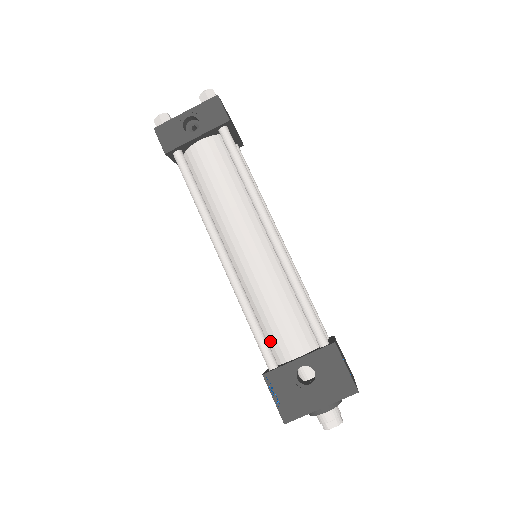
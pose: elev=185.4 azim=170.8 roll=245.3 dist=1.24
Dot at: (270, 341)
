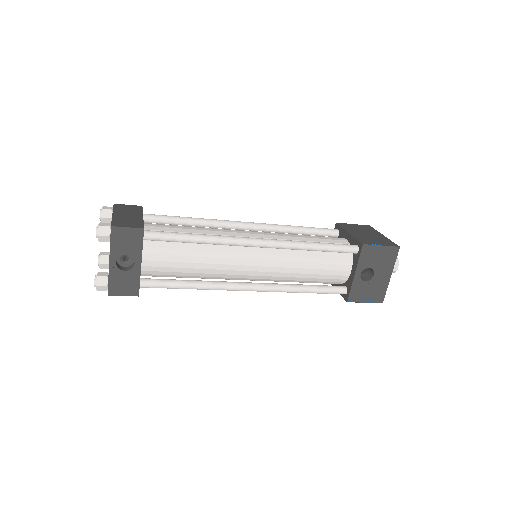
Dot at: (326, 282)
